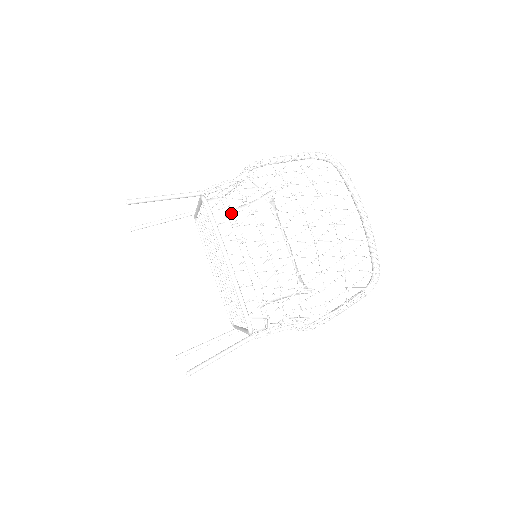
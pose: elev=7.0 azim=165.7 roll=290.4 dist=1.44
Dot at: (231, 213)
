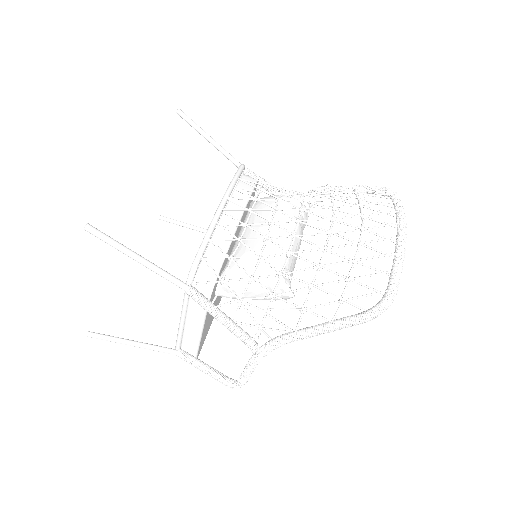
Dot at: occluded
